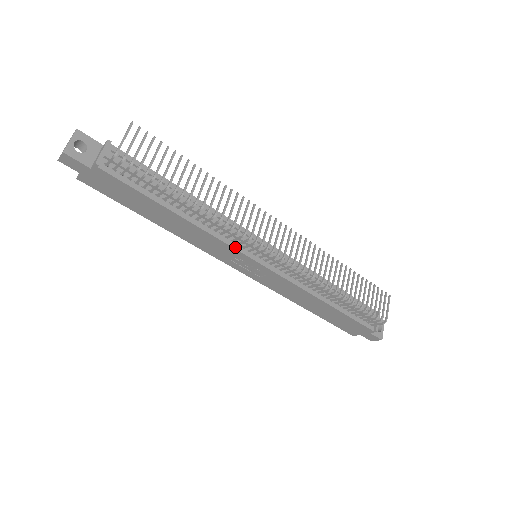
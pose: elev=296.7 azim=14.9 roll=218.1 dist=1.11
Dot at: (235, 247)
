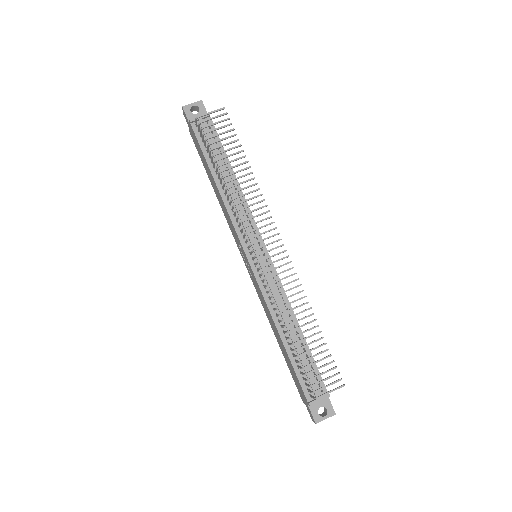
Dot at: (237, 231)
